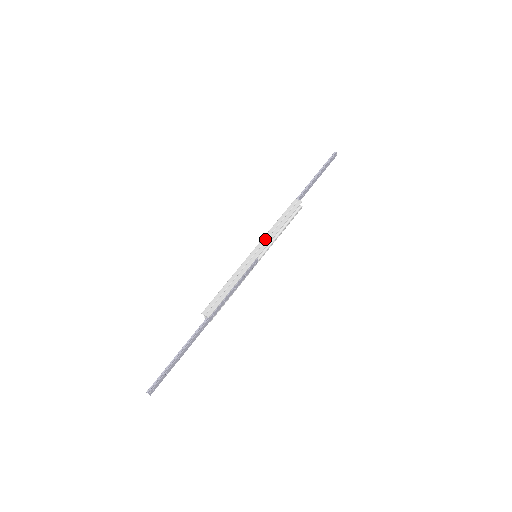
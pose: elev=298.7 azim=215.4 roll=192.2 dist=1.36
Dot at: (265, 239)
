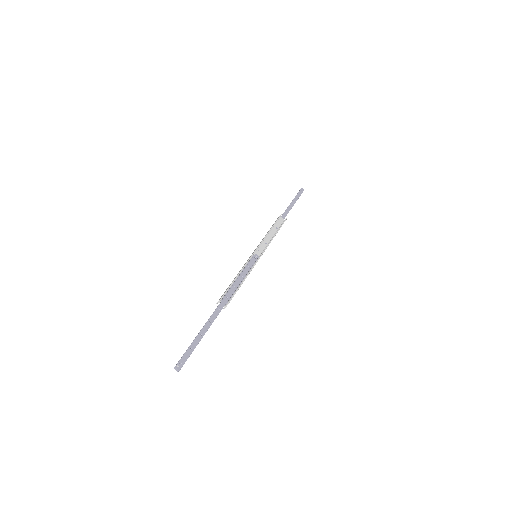
Dot at: occluded
